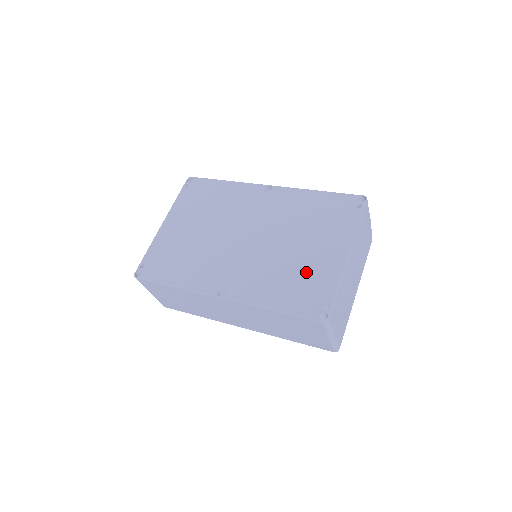
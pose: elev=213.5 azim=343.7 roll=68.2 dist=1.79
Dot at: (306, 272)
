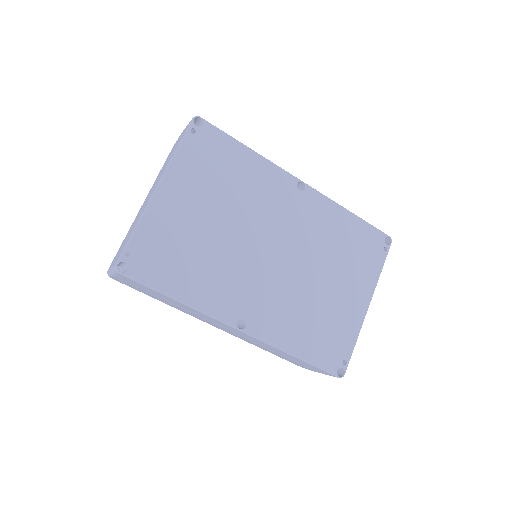
Dot at: (331, 317)
